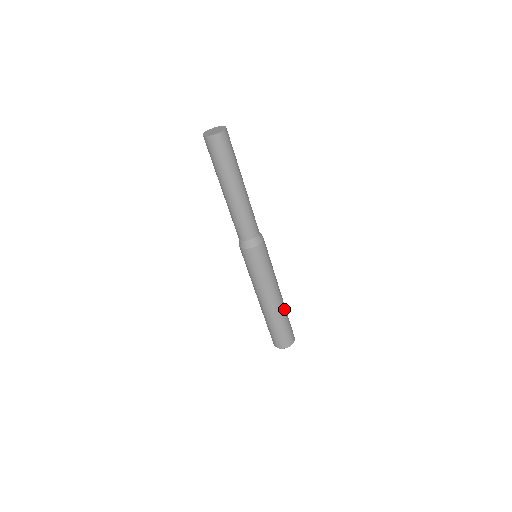
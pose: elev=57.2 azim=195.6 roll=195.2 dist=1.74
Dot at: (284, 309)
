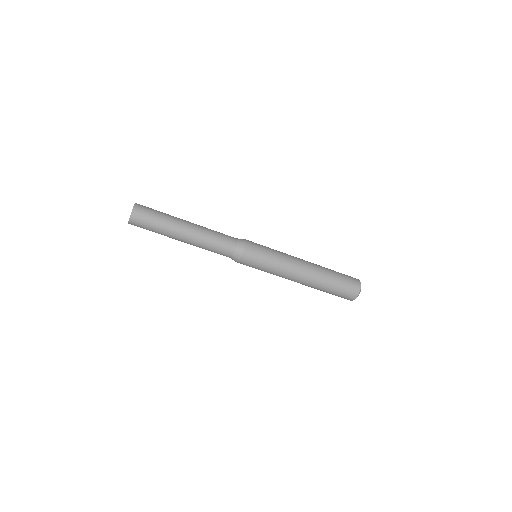
Dot at: (319, 280)
